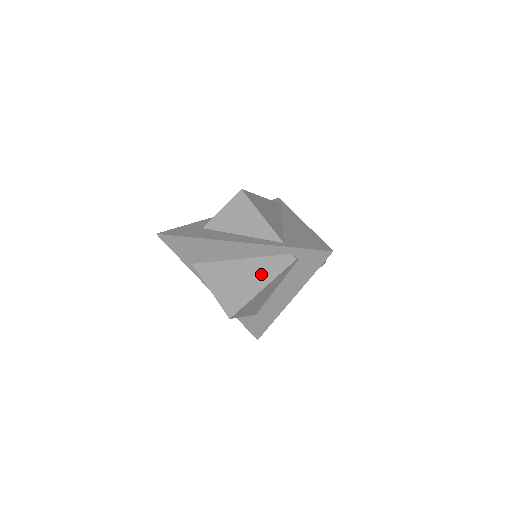
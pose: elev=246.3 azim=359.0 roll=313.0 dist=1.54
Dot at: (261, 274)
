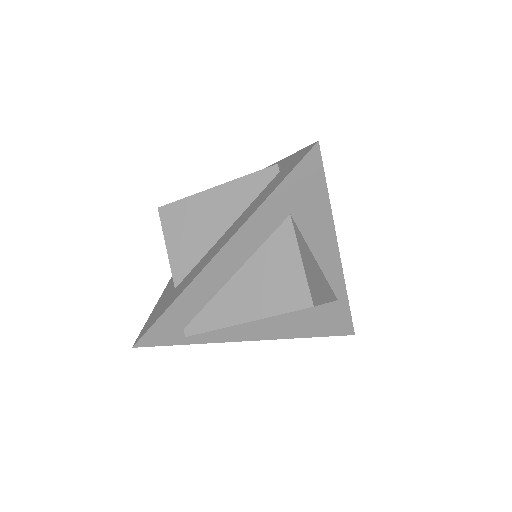
Dot at: occluded
